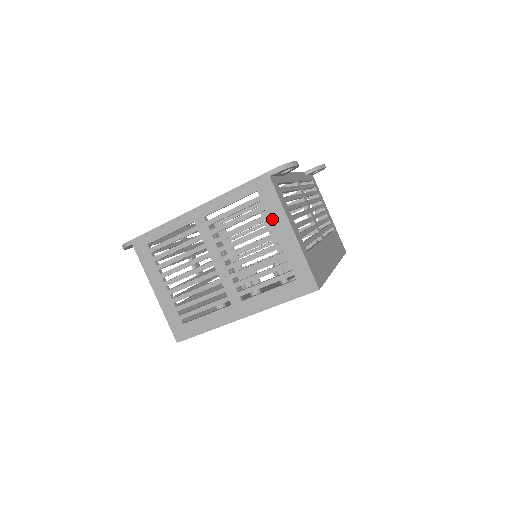
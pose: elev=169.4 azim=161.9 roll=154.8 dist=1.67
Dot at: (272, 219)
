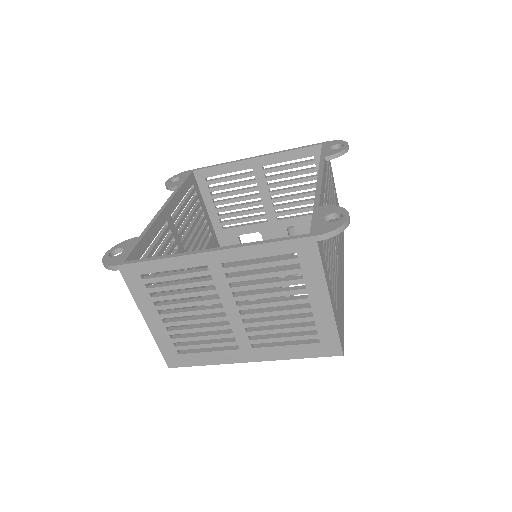
Dot at: (308, 284)
